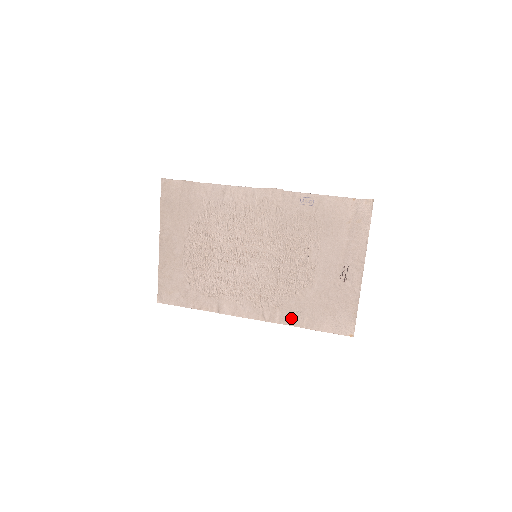
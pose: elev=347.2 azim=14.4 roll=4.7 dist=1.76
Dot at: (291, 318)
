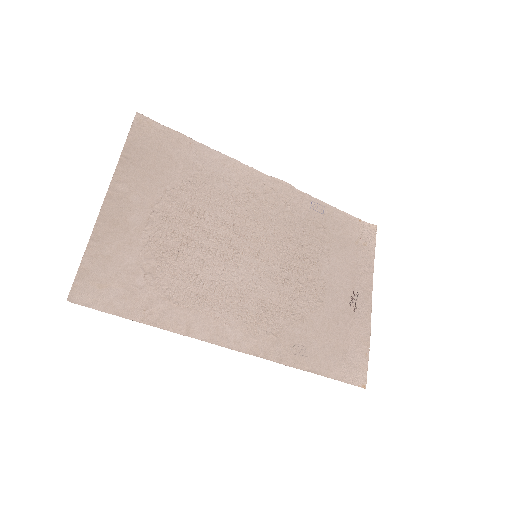
Dot at: (295, 355)
